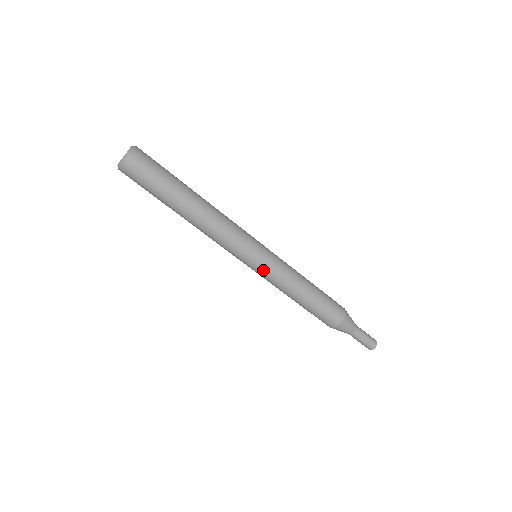
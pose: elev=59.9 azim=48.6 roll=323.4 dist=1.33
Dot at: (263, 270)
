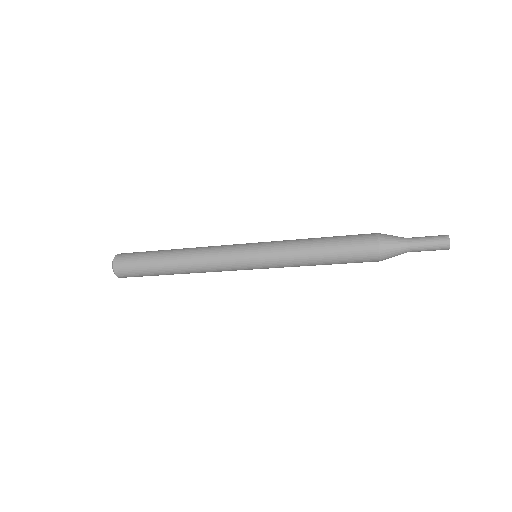
Dot at: occluded
